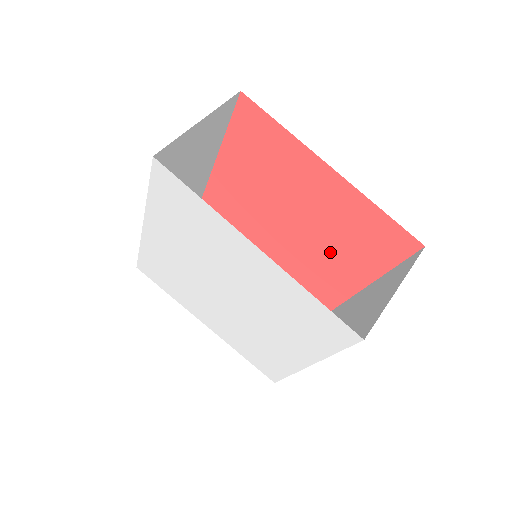
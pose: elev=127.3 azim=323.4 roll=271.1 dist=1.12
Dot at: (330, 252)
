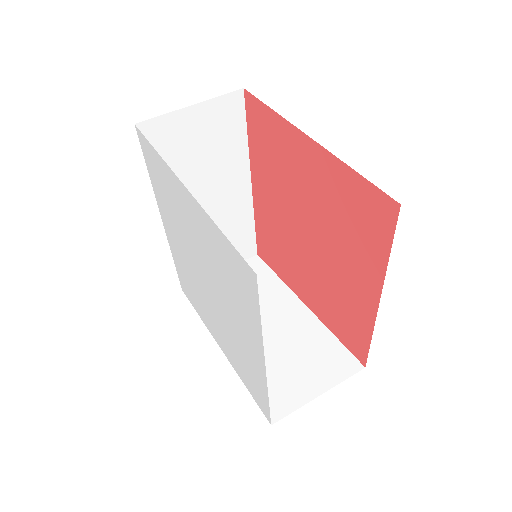
Dot at: (340, 258)
